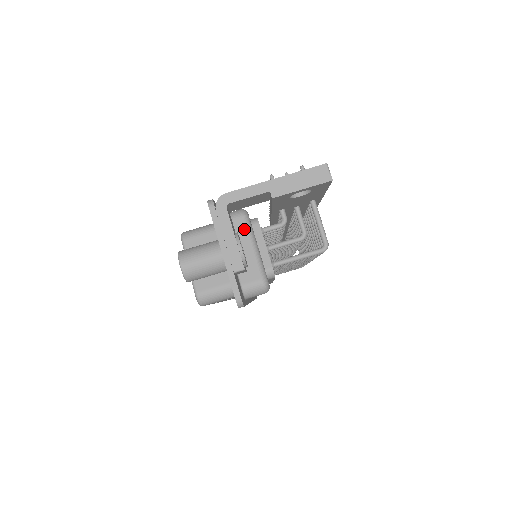
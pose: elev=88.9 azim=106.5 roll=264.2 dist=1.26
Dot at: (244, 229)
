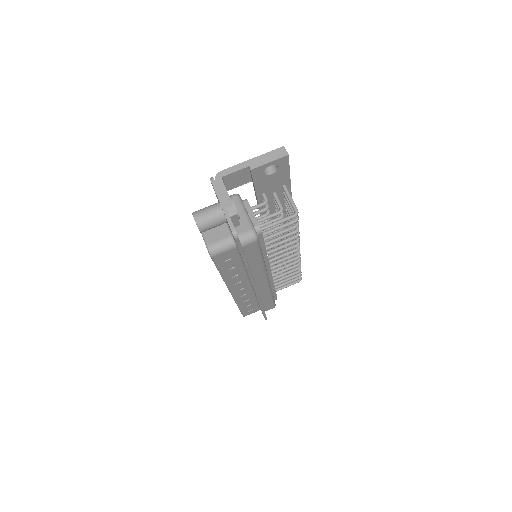
Dot at: (237, 203)
